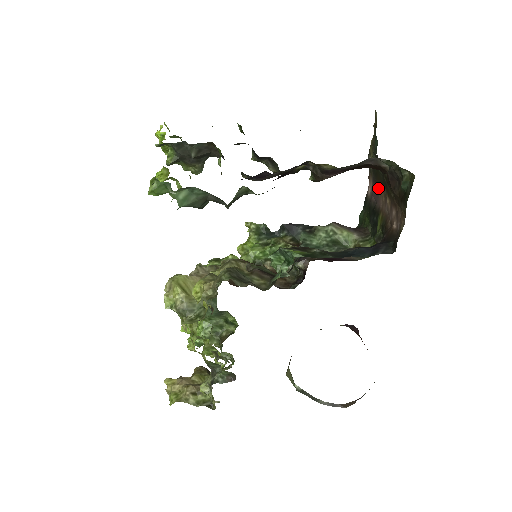
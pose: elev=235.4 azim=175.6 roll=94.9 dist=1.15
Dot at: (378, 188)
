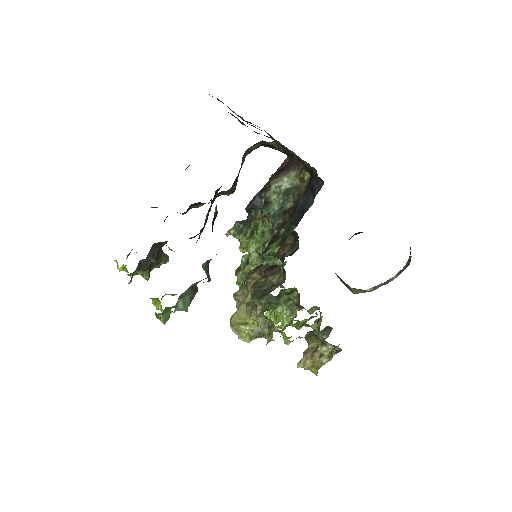
Dot at: occluded
